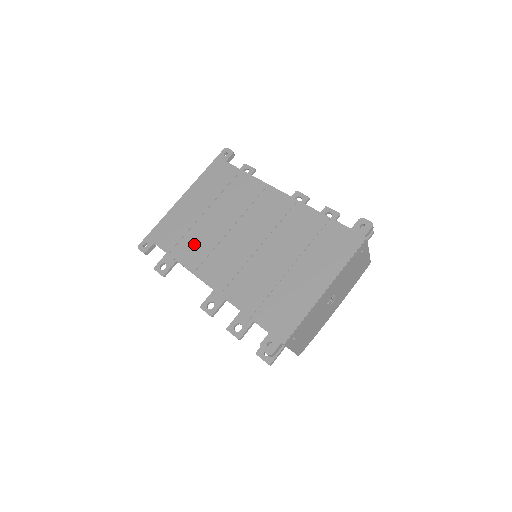
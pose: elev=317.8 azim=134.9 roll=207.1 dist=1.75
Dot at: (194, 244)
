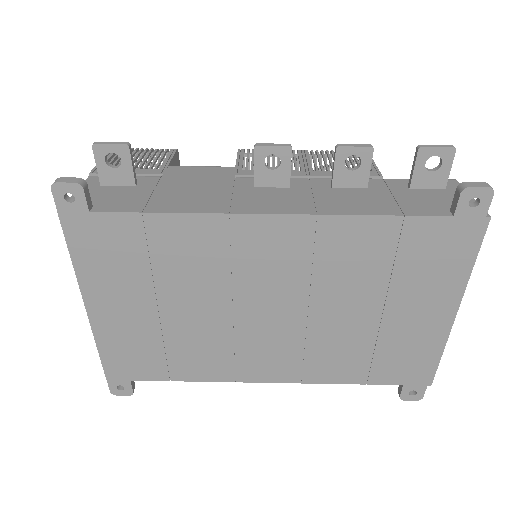
Dot at: (195, 355)
